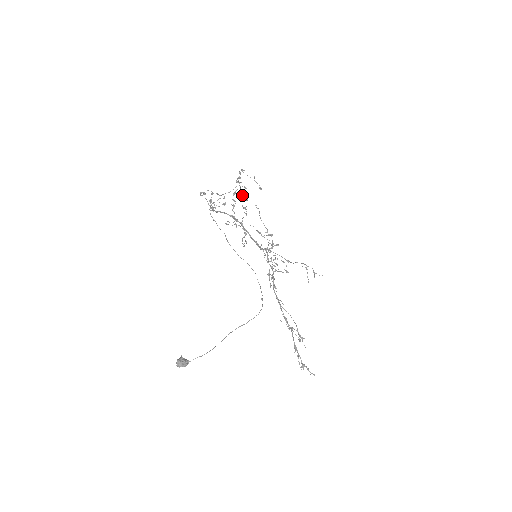
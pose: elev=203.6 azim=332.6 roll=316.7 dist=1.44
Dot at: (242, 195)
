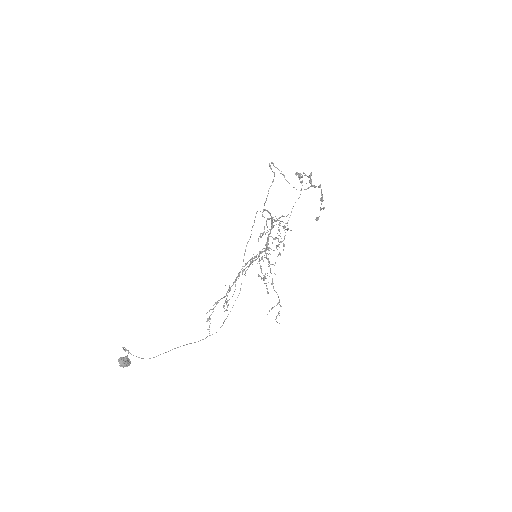
Dot at: occluded
